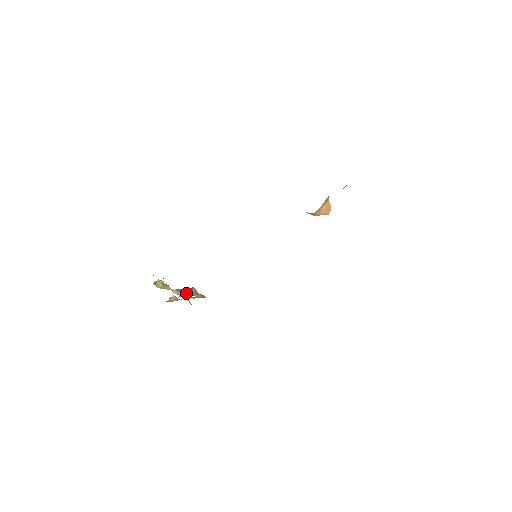
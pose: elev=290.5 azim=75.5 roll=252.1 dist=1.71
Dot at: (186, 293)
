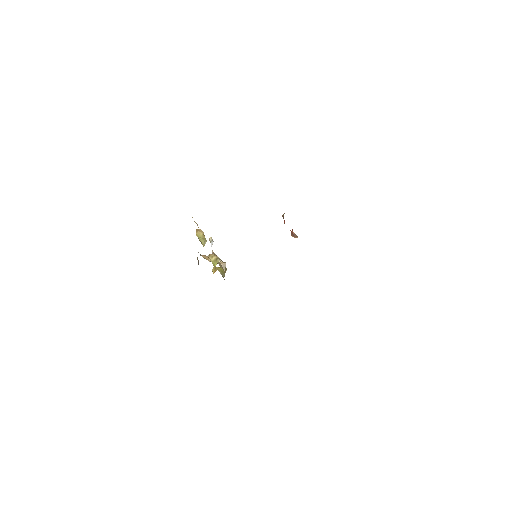
Dot at: (213, 258)
